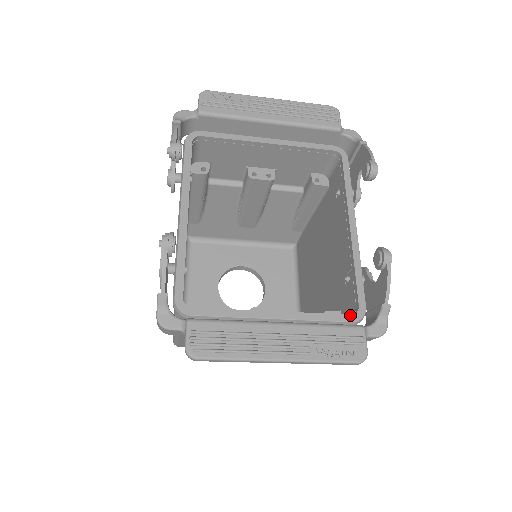
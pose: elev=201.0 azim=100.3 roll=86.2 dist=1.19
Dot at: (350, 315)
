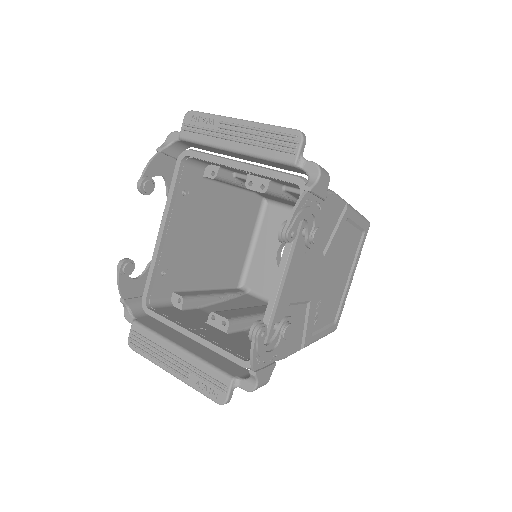
Dot at: (242, 360)
